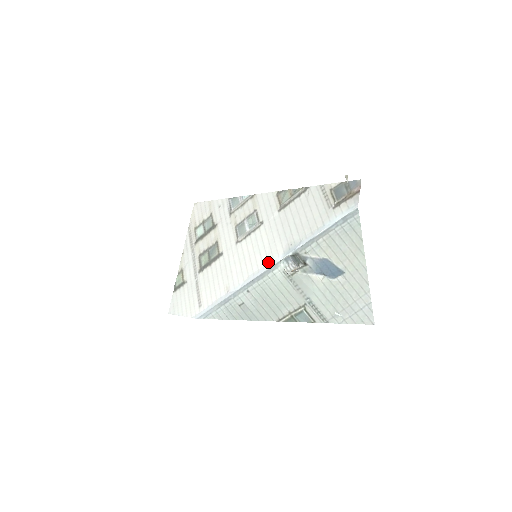
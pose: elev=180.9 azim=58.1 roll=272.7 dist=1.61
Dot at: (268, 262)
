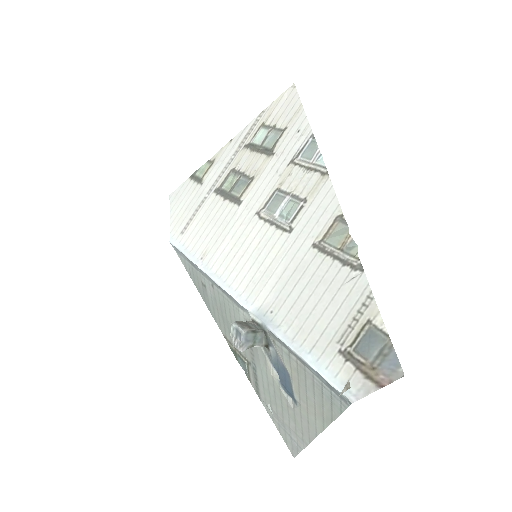
Dot at: (243, 291)
